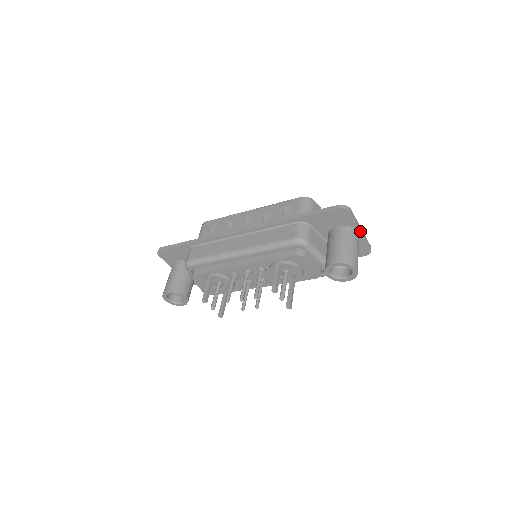
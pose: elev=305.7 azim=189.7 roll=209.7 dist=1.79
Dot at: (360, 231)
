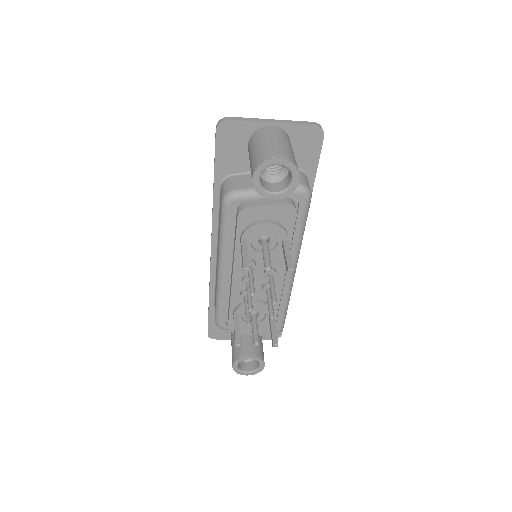
Dot at: (270, 123)
